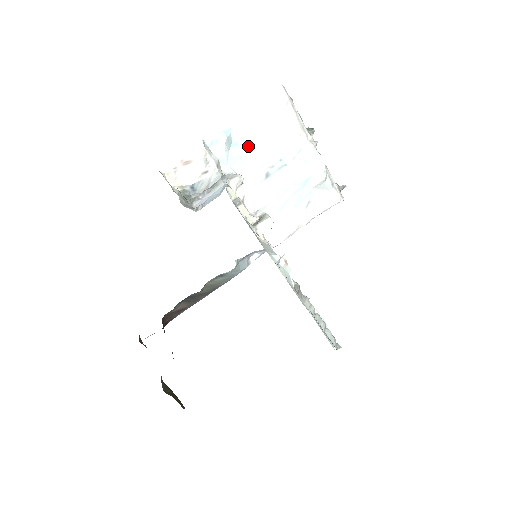
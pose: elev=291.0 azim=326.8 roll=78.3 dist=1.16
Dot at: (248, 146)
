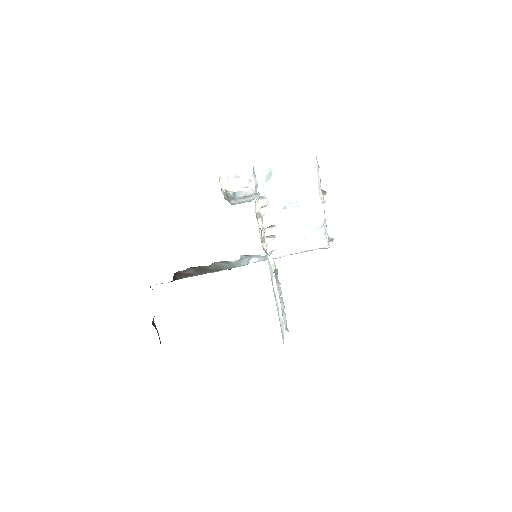
Dot at: (280, 184)
